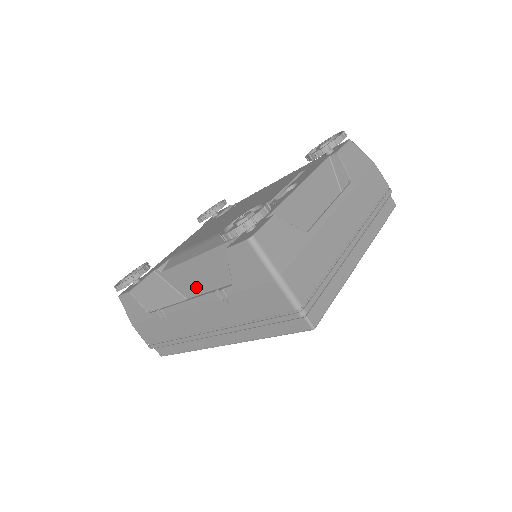
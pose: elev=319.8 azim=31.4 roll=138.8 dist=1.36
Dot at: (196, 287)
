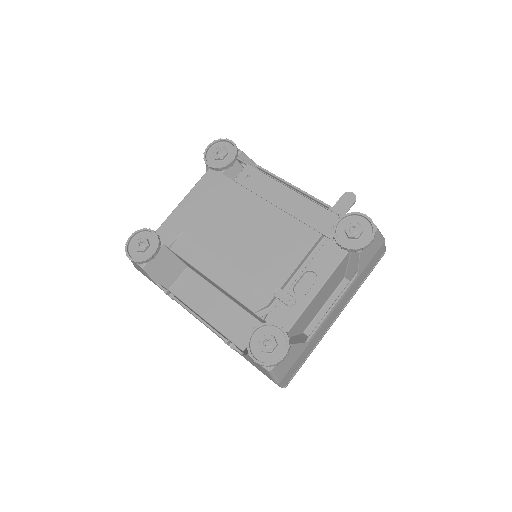
Dot at: (201, 275)
